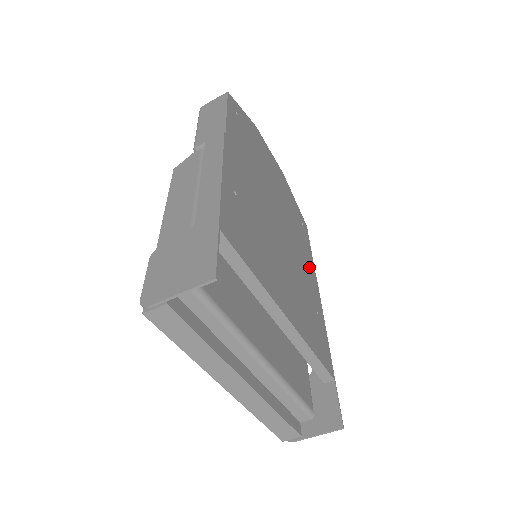
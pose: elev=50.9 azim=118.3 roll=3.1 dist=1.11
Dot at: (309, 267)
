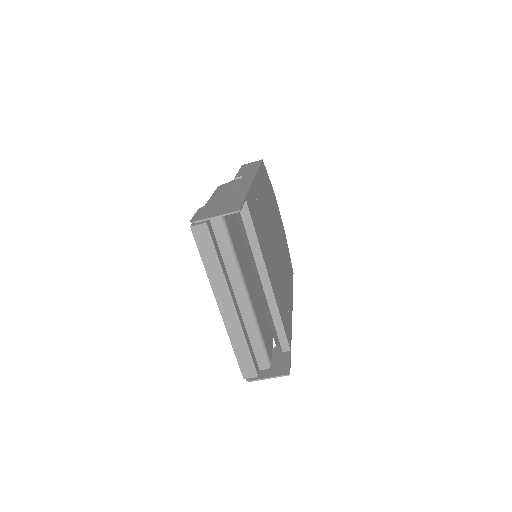
Dot at: (289, 288)
